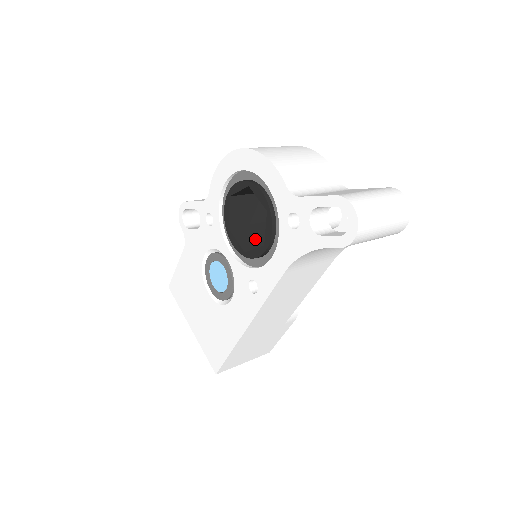
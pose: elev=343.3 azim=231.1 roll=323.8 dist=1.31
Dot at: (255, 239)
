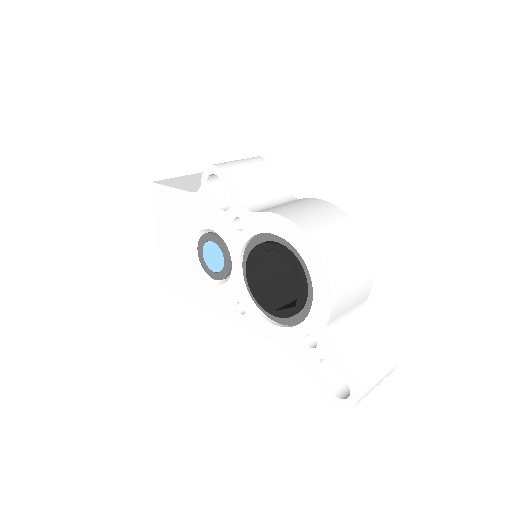
Dot at: (267, 270)
